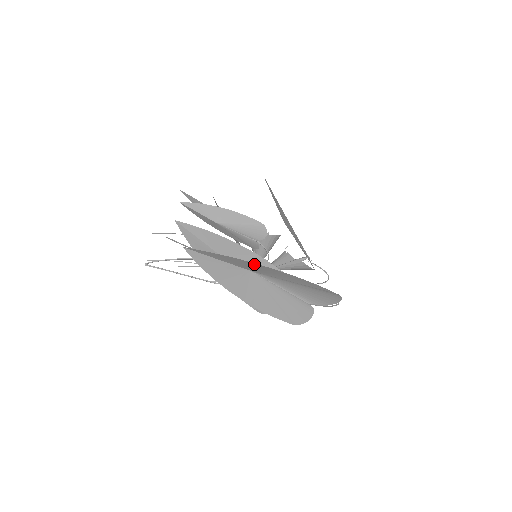
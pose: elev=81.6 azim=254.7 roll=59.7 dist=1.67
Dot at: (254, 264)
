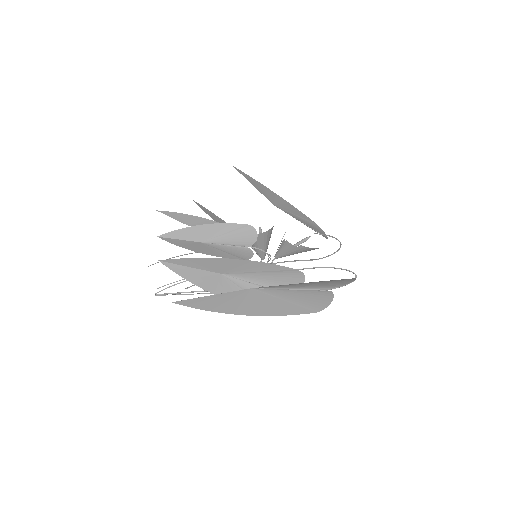
Dot at: occluded
